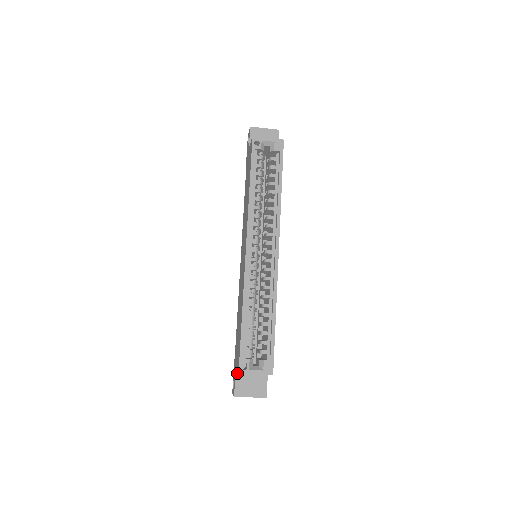
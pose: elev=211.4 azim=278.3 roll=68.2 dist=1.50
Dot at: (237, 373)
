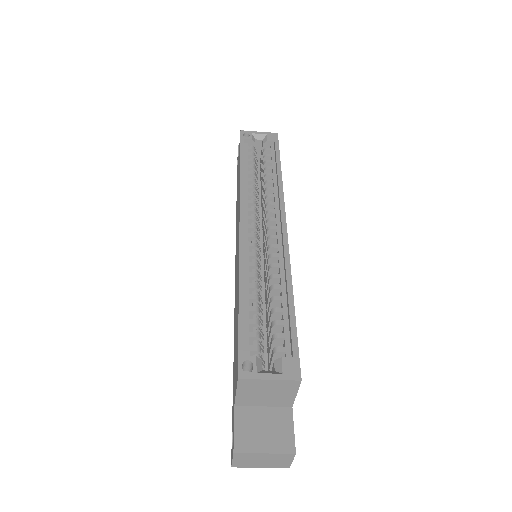
Dot at: (237, 410)
